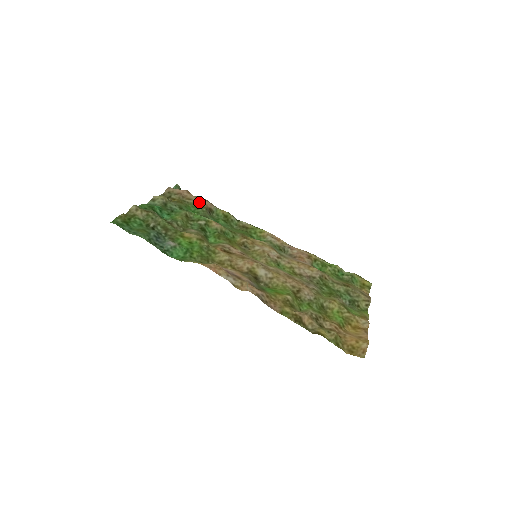
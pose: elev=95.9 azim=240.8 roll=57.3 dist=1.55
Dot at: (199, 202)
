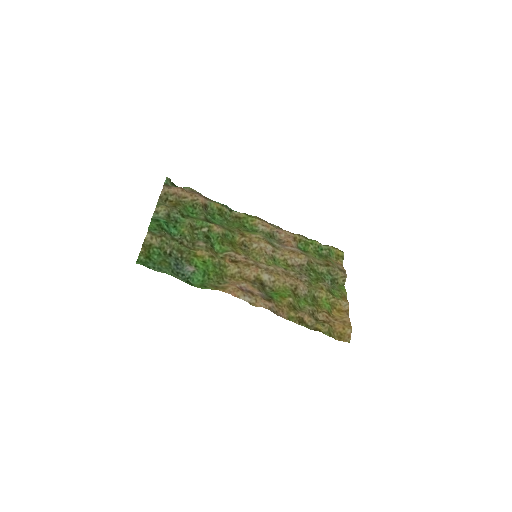
Dot at: (194, 199)
